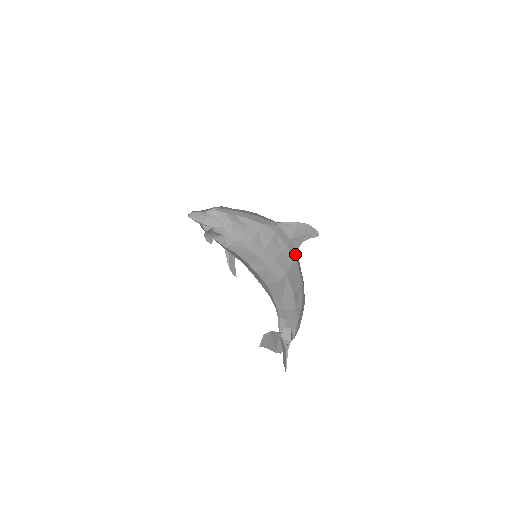
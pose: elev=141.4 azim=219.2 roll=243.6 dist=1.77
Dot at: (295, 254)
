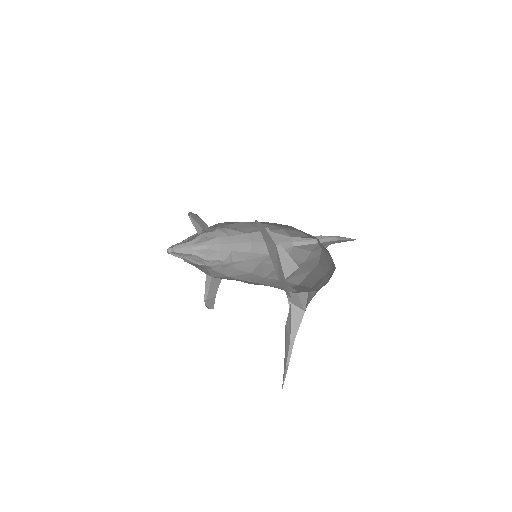
Dot at: (317, 260)
